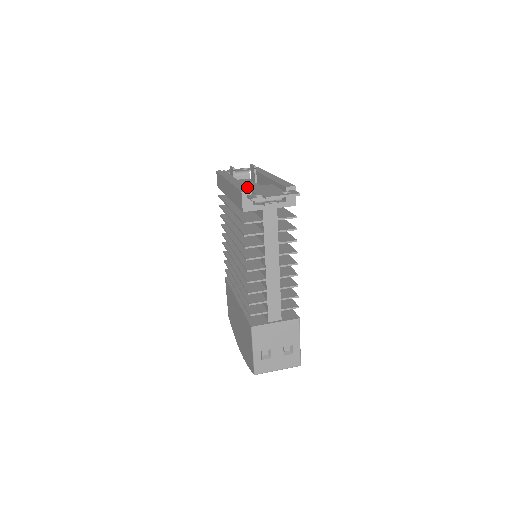
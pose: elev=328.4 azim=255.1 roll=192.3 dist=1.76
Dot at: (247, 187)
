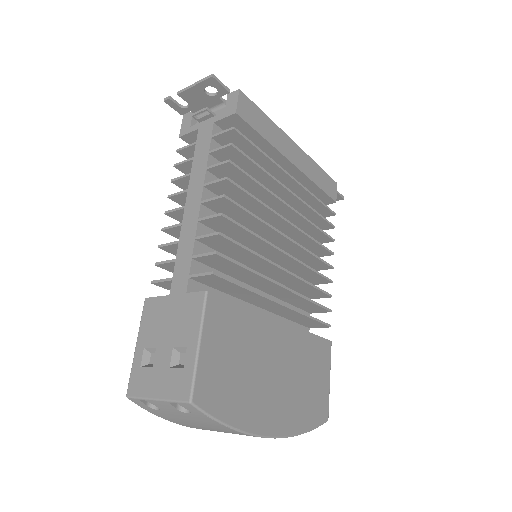
Dot at: occluded
